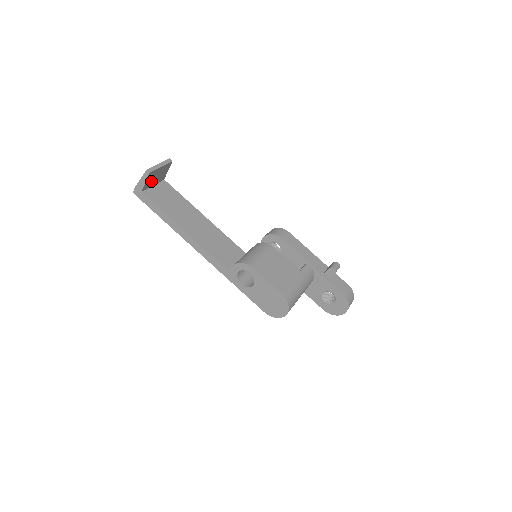
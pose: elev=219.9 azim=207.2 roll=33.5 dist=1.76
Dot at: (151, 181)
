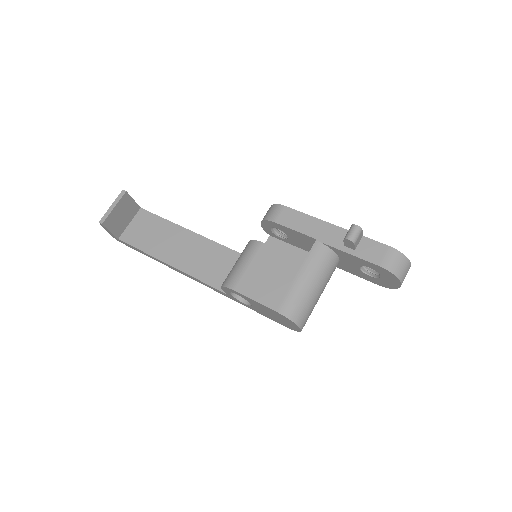
Dot at: (119, 224)
